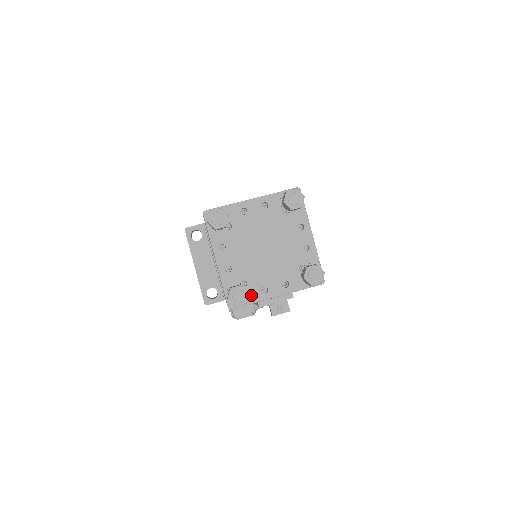
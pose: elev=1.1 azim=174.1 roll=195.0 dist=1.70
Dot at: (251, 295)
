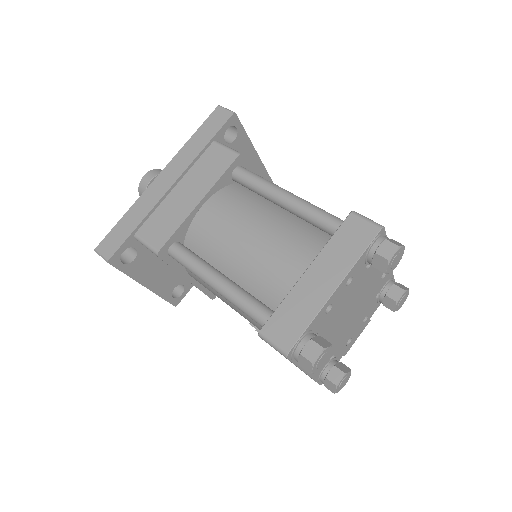
Dot at: (338, 357)
